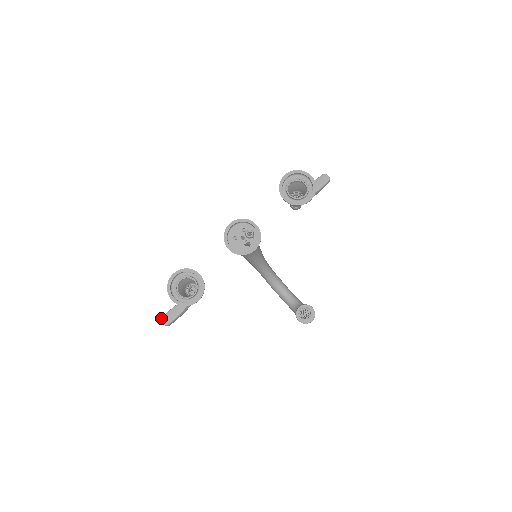
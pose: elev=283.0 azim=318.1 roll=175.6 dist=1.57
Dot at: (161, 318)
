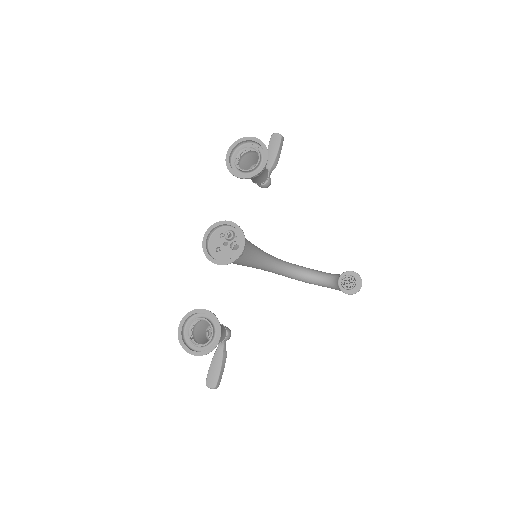
Dot at: occluded
